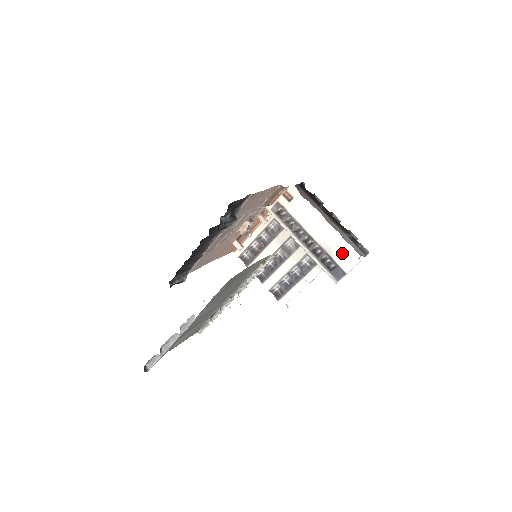
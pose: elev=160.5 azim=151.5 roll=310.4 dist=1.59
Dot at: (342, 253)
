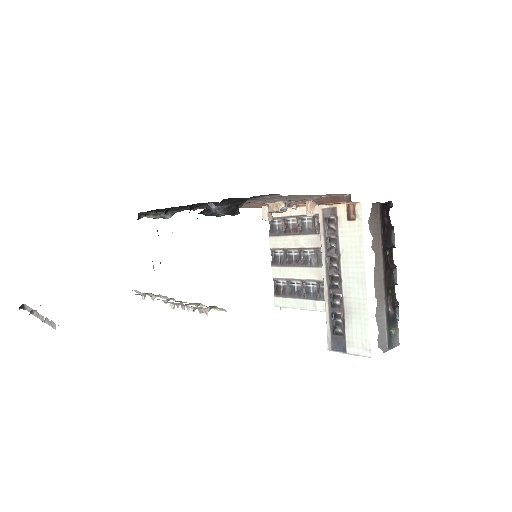
Dot at: (359, 329)
